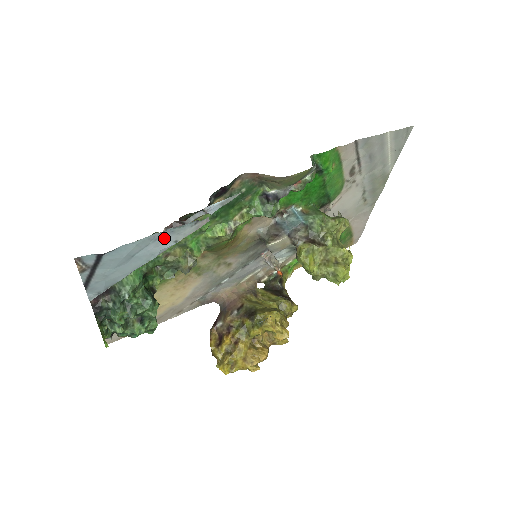
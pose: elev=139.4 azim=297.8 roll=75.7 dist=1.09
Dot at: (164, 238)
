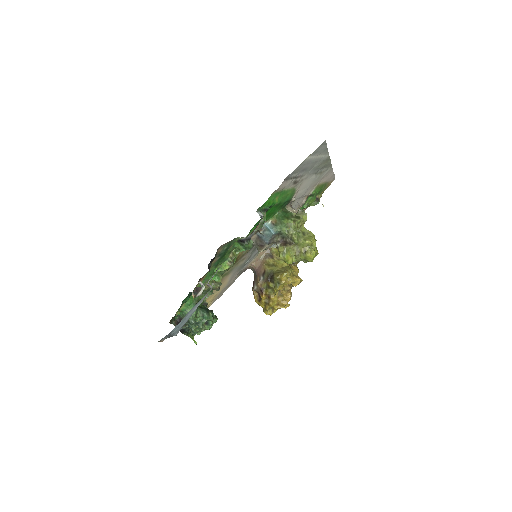
Dot at: (194, 308)
